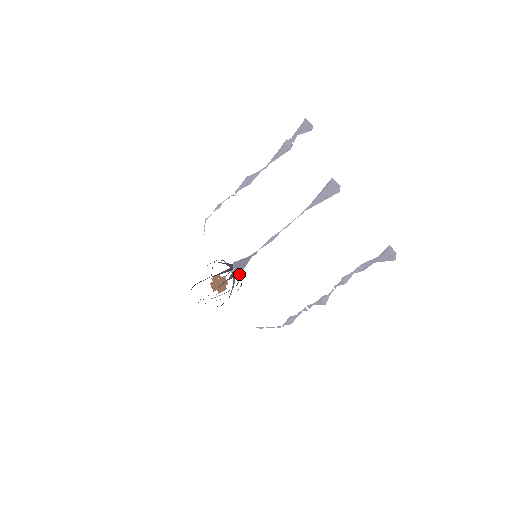
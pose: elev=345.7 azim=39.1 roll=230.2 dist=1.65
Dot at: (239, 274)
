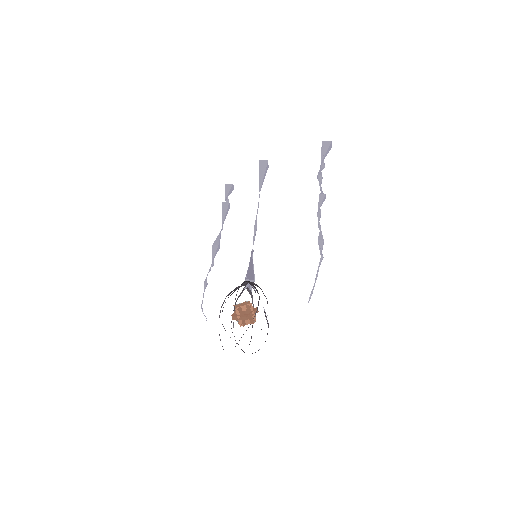
Dot at: (254, 279)
